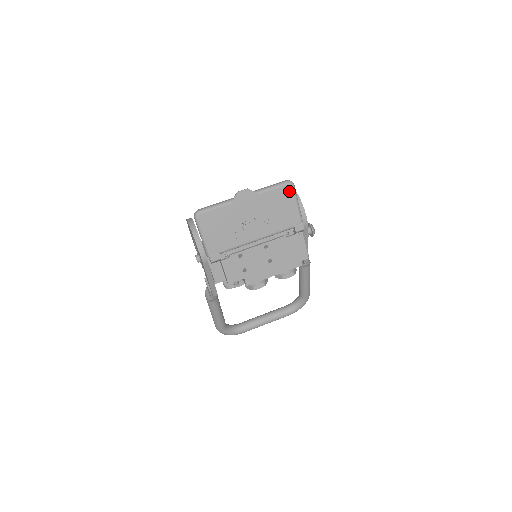
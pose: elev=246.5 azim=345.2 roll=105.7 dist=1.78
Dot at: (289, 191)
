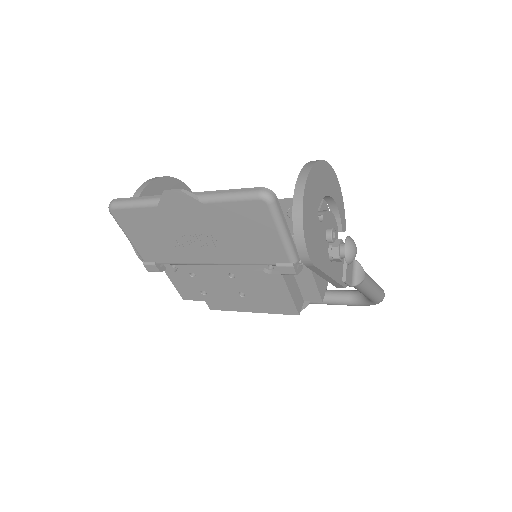
Dot at: (261, 211)
